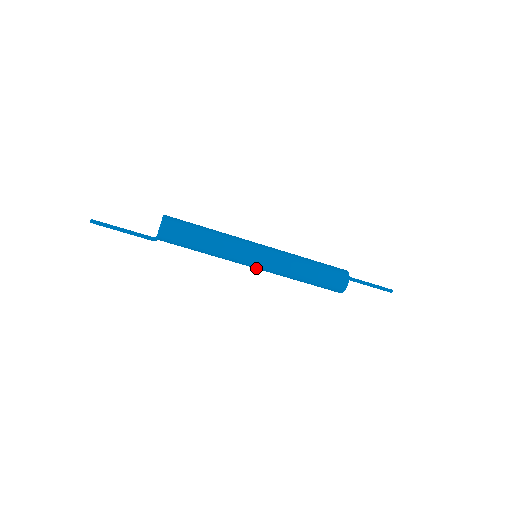
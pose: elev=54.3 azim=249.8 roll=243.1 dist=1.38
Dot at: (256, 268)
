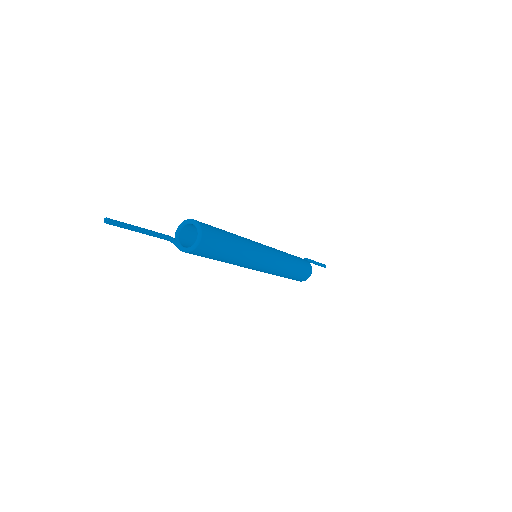
Dot at: occluded
